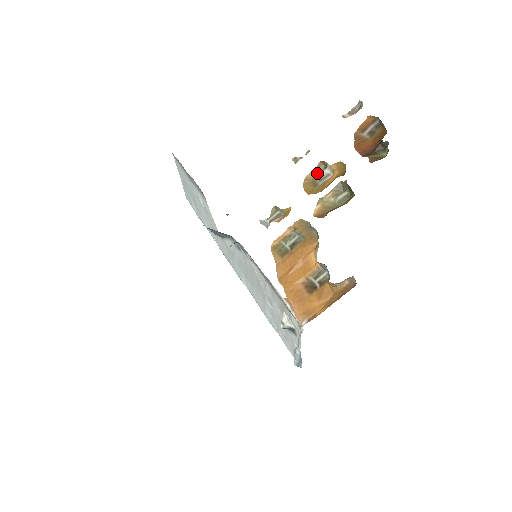
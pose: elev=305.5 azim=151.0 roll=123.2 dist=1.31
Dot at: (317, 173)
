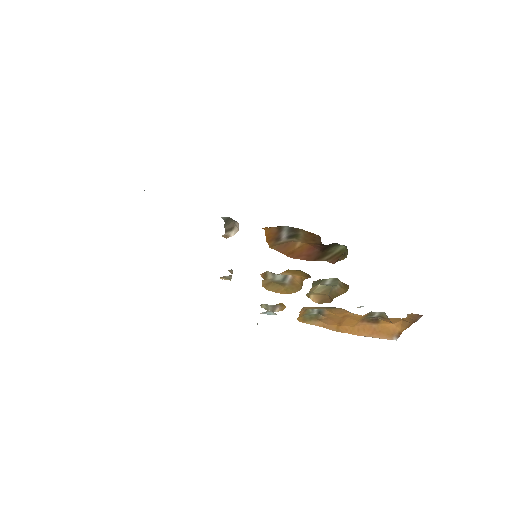
Dot at: (270, 279)
